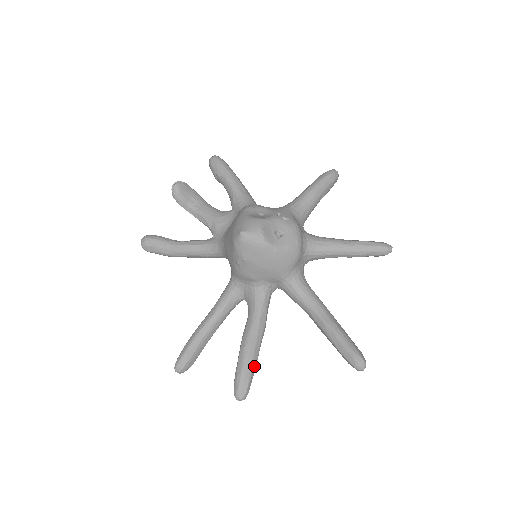
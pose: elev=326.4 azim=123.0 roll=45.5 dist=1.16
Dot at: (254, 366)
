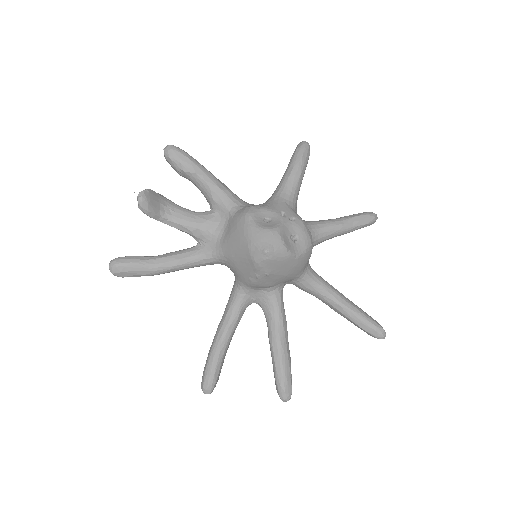
Dot at: occluded
